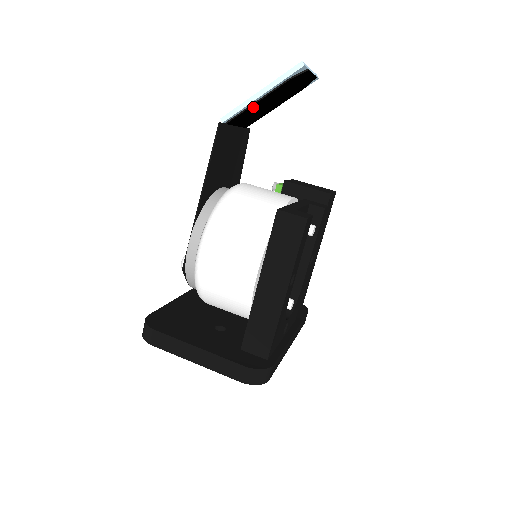
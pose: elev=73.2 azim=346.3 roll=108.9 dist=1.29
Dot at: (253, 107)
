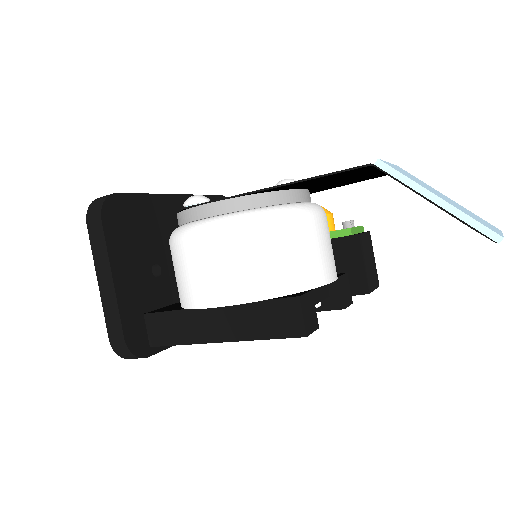
Dot at: occluded
